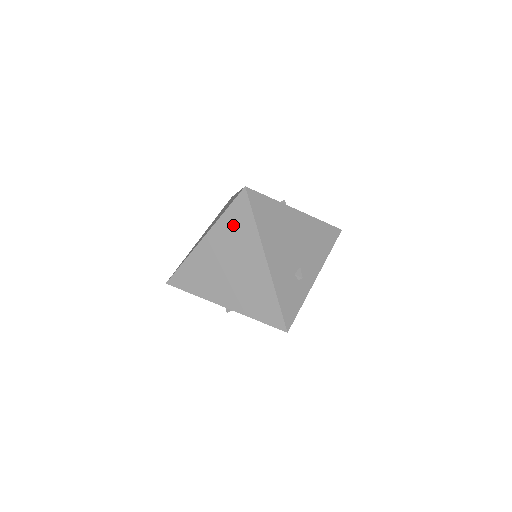
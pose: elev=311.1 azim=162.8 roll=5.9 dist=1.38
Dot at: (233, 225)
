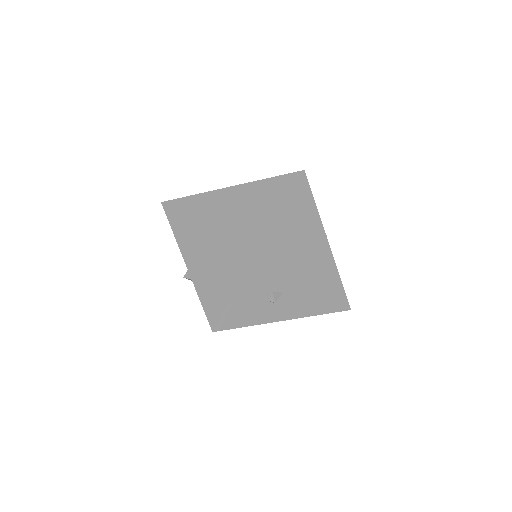
Dot at: (262, 195)
